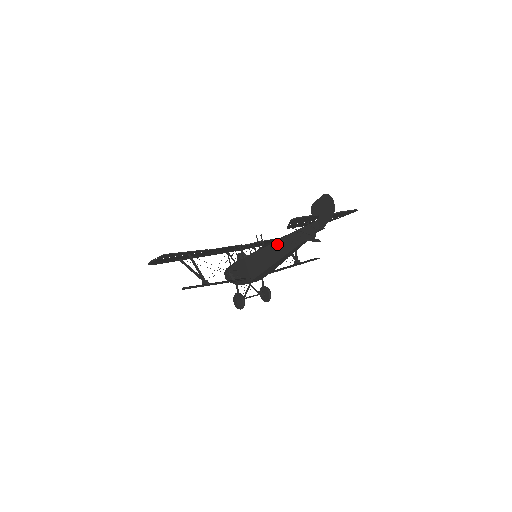
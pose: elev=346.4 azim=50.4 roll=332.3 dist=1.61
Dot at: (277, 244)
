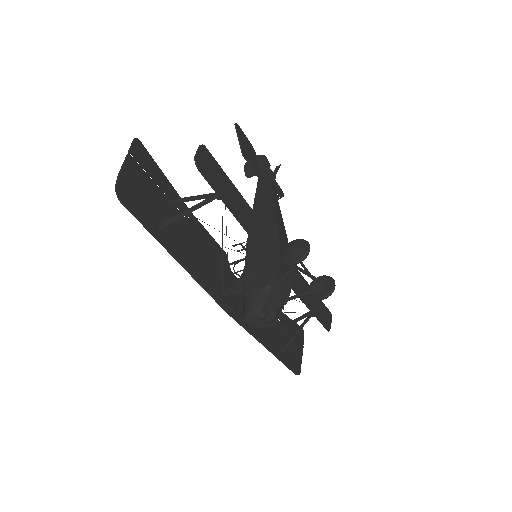
Dot at: (256, 206)
